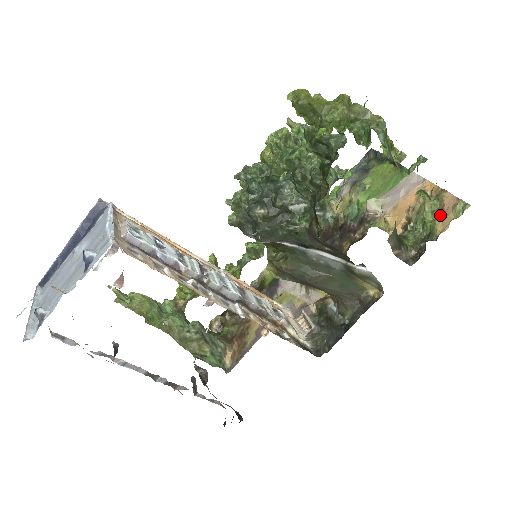
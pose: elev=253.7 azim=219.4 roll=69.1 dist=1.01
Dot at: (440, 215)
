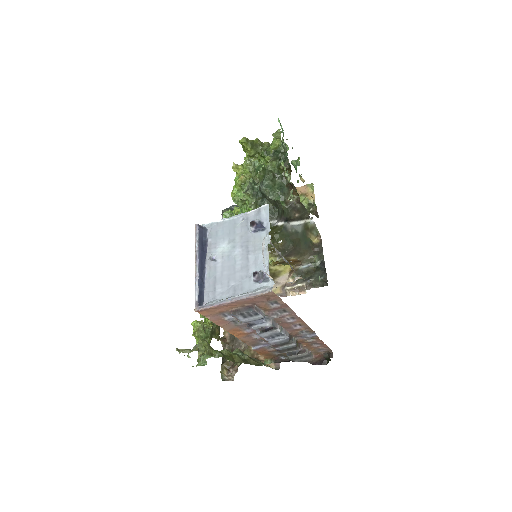
Dot at: (304, 196)
